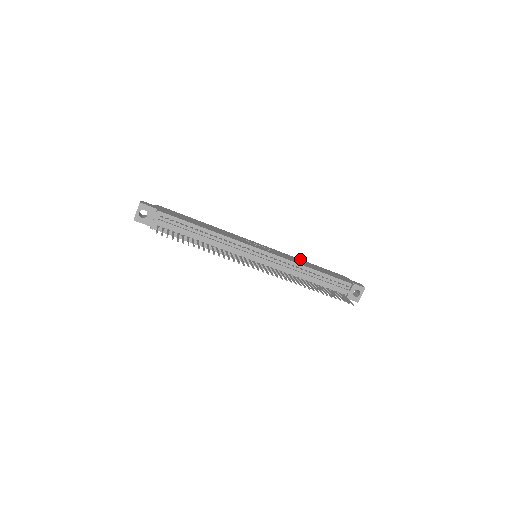
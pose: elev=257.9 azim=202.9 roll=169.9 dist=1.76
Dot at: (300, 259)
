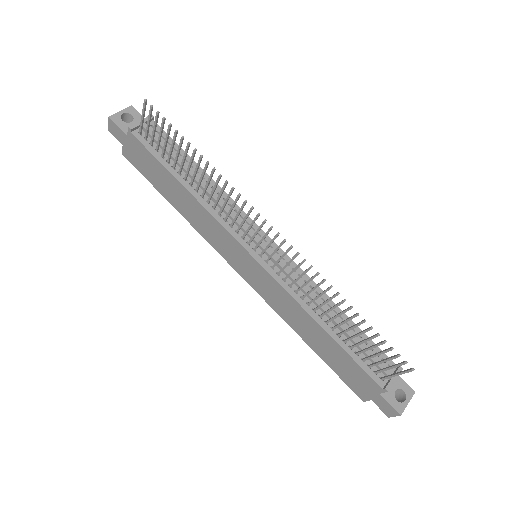
Dot at: occluded
